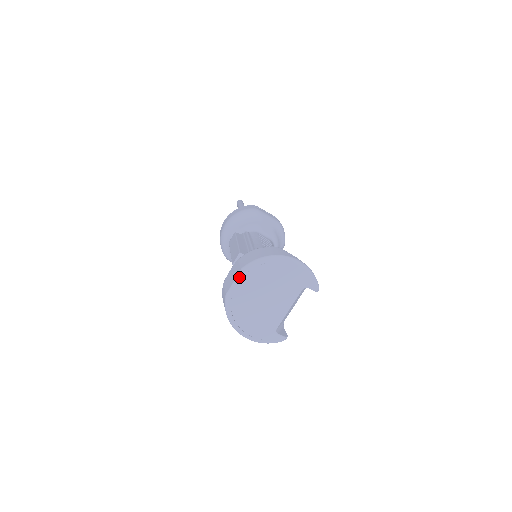
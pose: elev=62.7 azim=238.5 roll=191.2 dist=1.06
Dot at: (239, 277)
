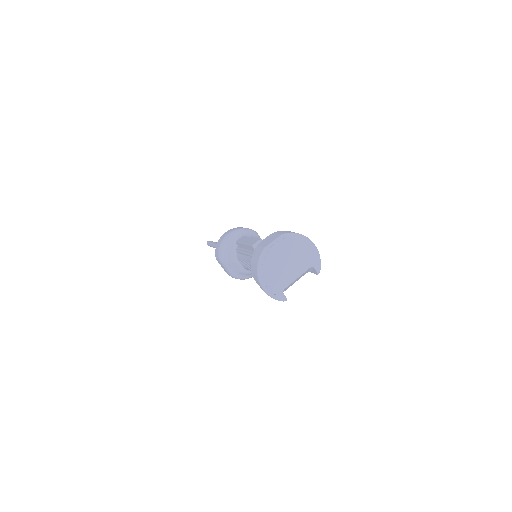
Dot at: (278, 239)
